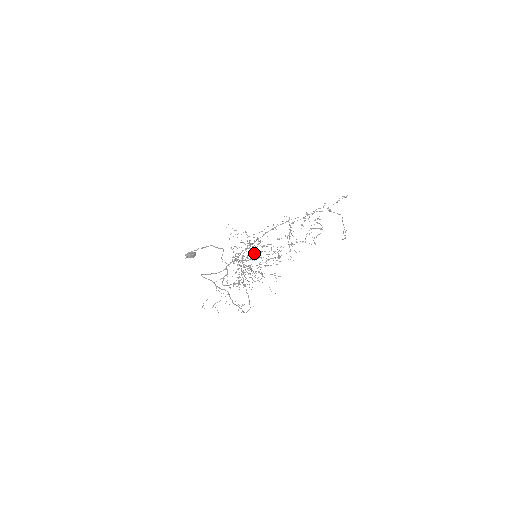
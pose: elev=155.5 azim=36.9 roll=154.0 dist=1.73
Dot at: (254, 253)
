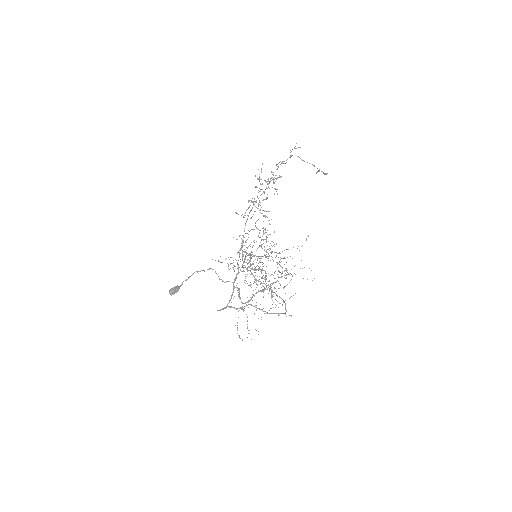
Dot at: (245, 251)
